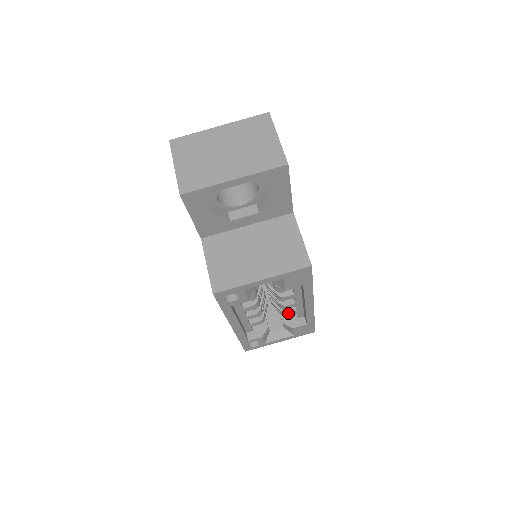
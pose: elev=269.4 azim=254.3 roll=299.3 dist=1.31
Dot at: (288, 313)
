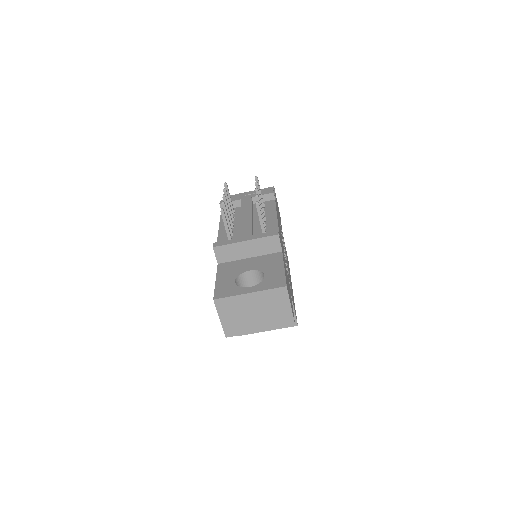
Dot at: occluded
